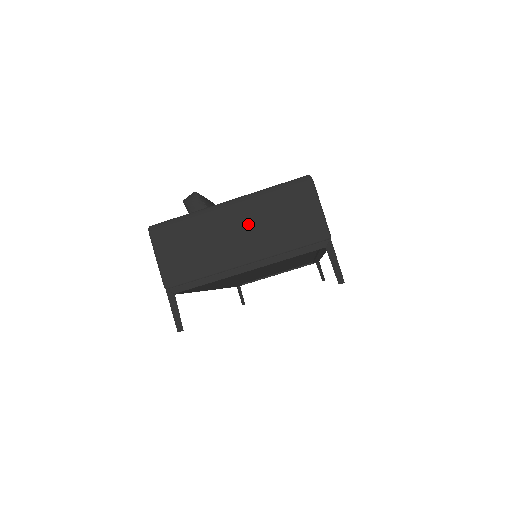
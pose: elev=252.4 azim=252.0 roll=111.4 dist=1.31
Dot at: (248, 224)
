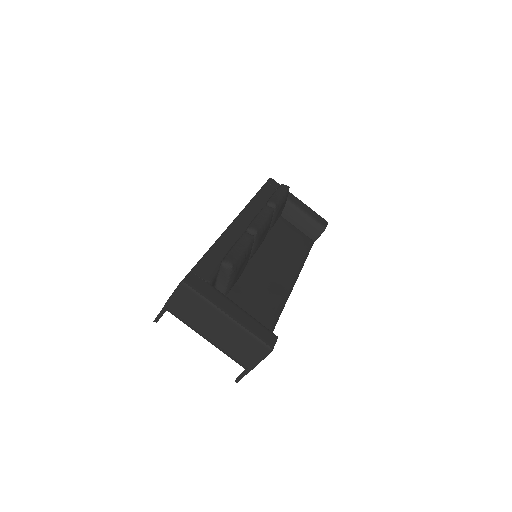
Dot at: (225, 331)
